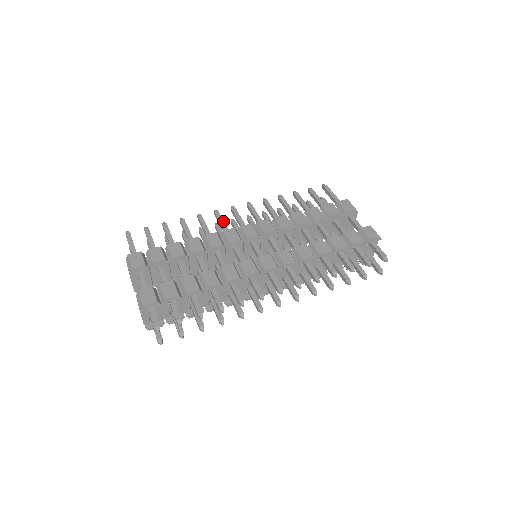
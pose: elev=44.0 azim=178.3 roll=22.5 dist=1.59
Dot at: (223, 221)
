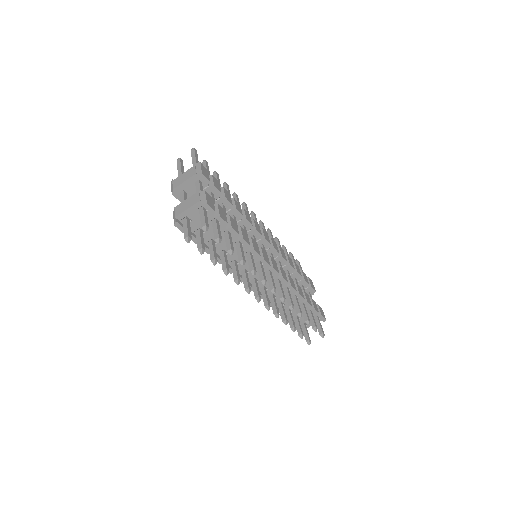
Dot at: occluded
